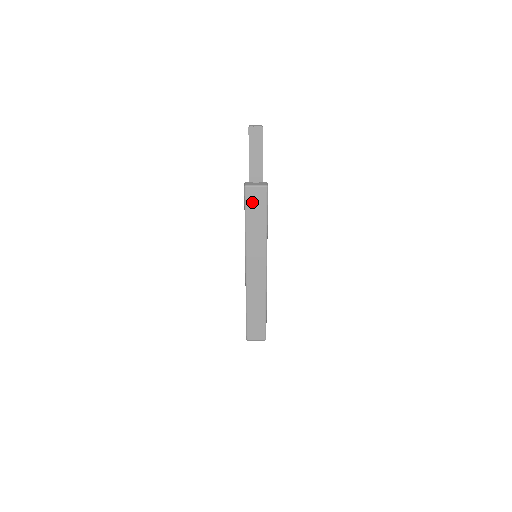
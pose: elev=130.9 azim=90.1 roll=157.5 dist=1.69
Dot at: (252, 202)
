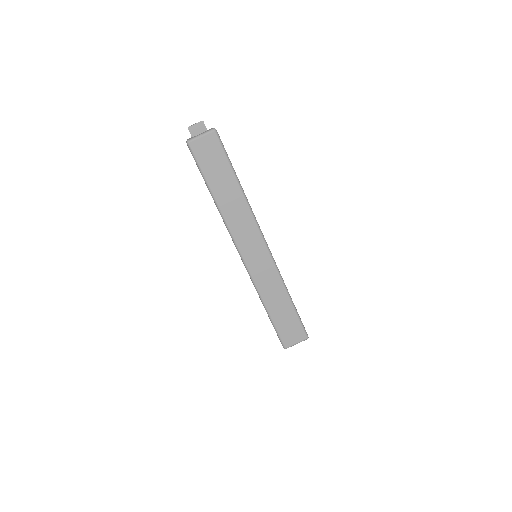
Dot at: (206, 159)
